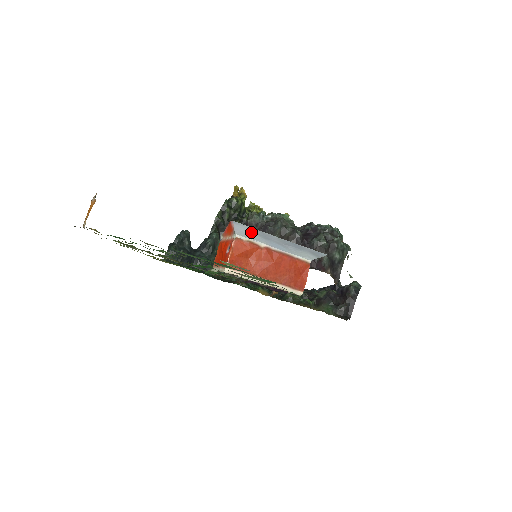
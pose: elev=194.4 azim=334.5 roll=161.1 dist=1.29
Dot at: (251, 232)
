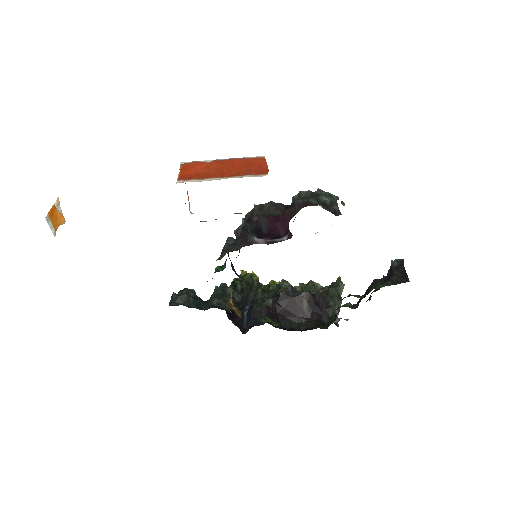
Dot at: occluded
